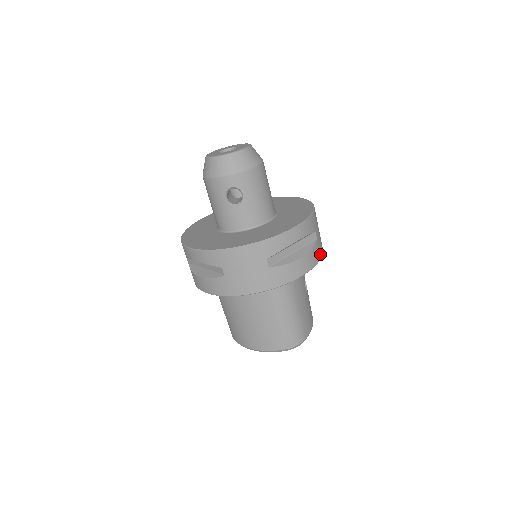
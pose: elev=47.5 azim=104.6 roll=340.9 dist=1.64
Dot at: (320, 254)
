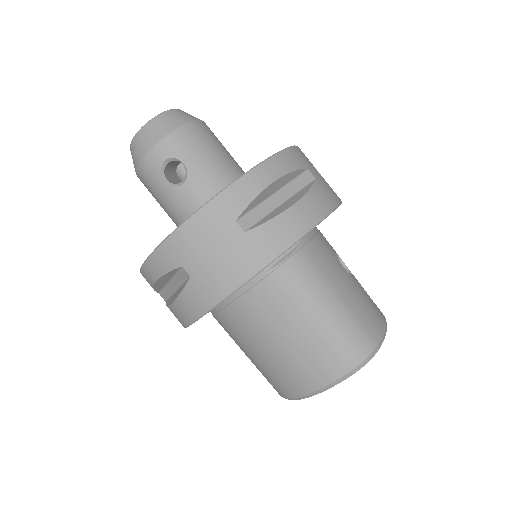
Dot at: (333, 200)
